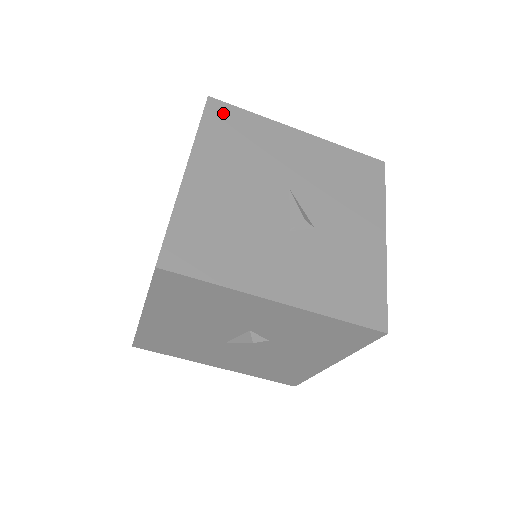
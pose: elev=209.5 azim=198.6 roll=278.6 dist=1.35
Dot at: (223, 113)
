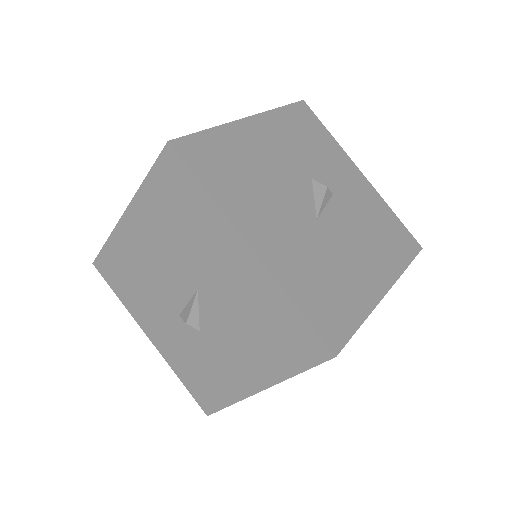
Dot at: (174, 173)
